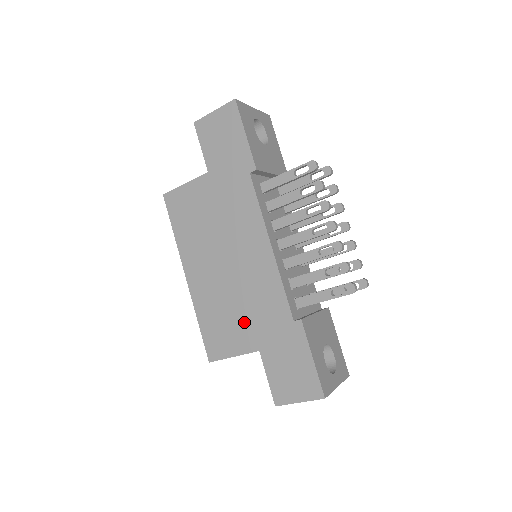
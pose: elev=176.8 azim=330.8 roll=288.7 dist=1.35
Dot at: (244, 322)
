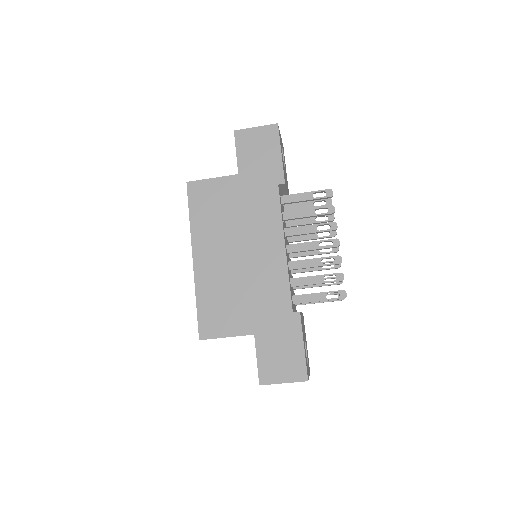
Dot at: (245, 307)
